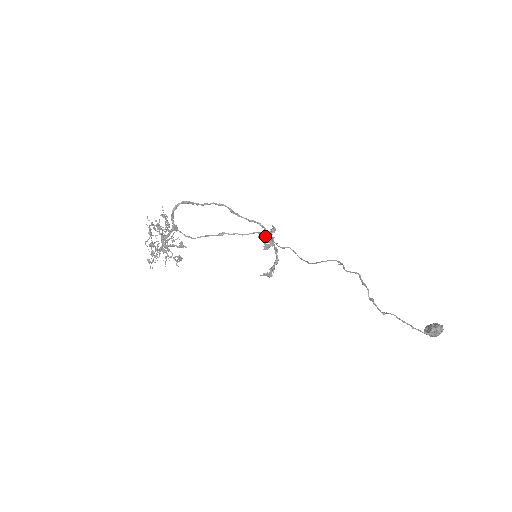
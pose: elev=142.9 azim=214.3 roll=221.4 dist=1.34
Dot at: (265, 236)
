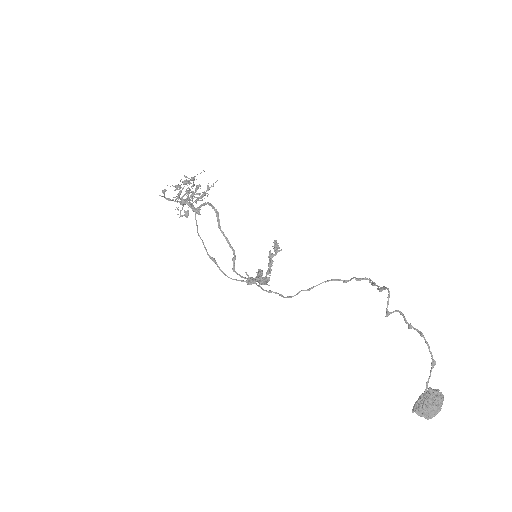
Dot at: (276, 250)
